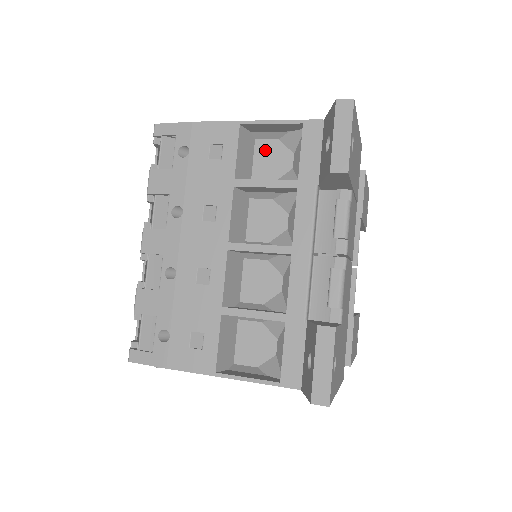
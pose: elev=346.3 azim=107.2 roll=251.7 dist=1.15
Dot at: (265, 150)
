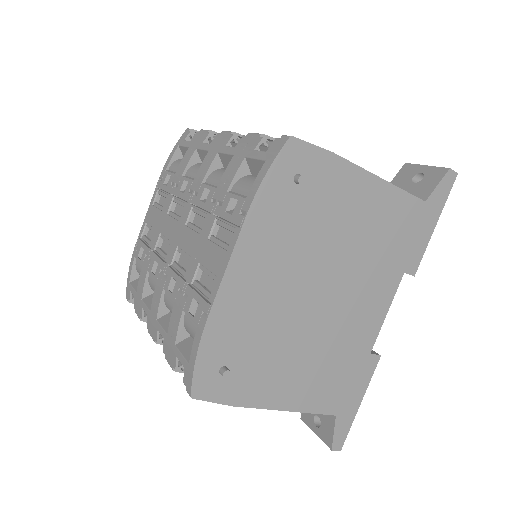
Dot at: occluded
